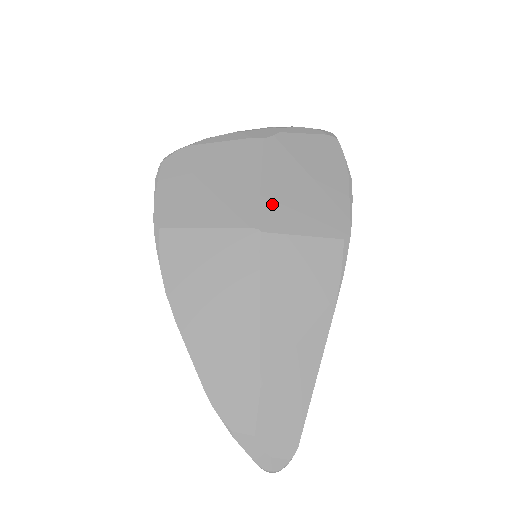
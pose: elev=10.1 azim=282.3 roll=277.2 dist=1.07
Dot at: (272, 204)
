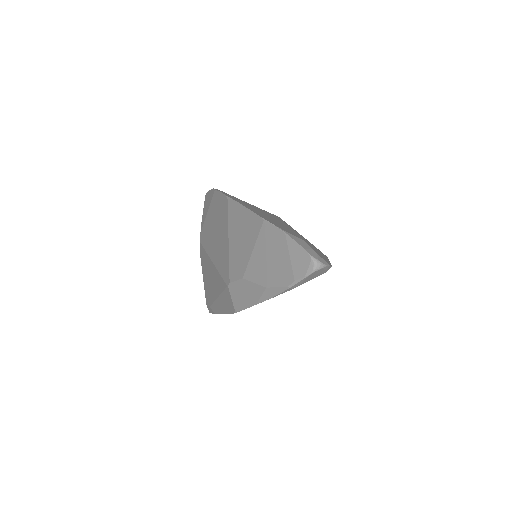
Dot at: occluded
